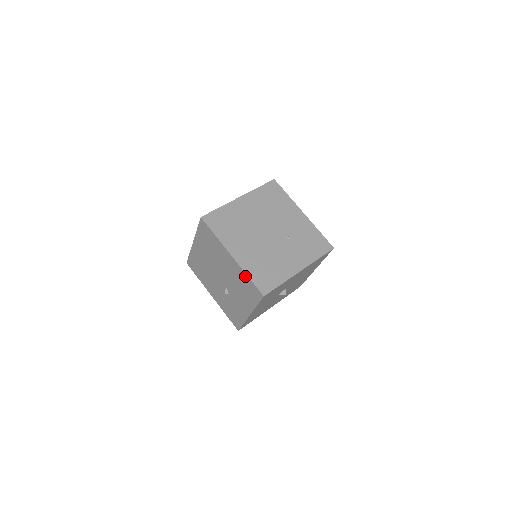
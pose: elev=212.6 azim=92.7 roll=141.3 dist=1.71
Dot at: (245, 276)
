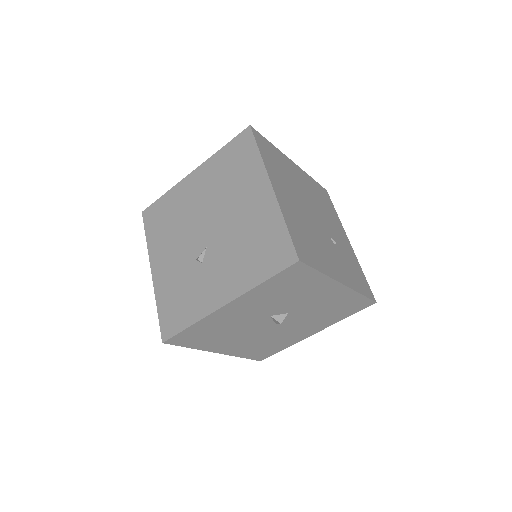
Dot at: (278, 222)
